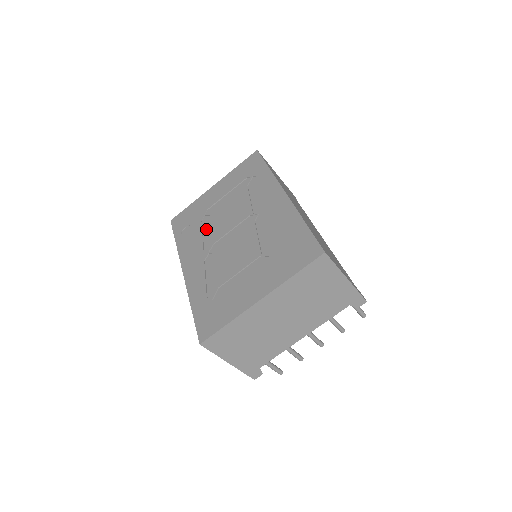
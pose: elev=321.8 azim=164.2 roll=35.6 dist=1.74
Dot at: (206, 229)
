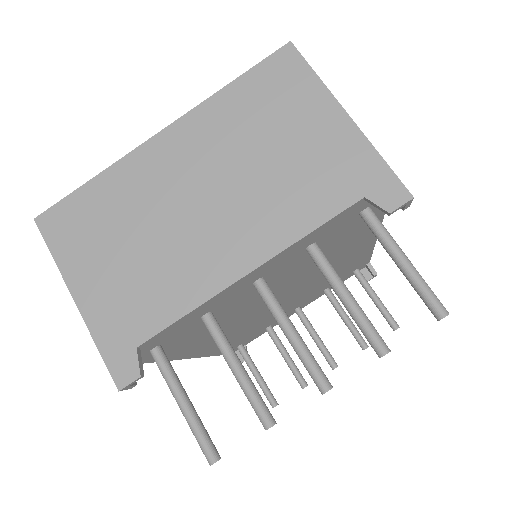
Dot at: occluded
